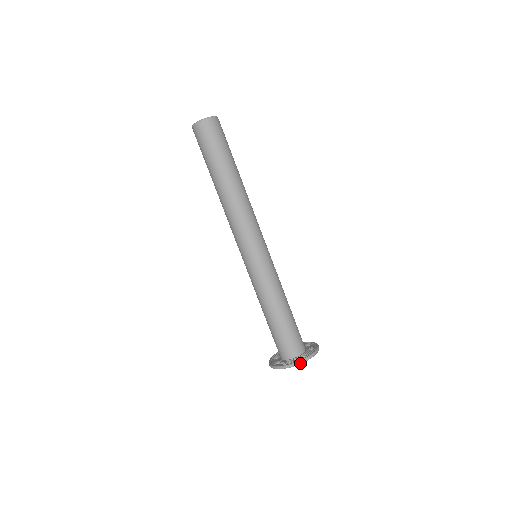
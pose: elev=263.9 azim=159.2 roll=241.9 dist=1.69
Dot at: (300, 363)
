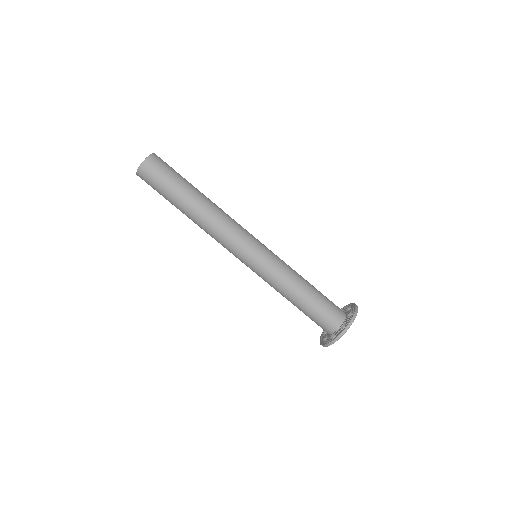
Dot at: (341, 336)
